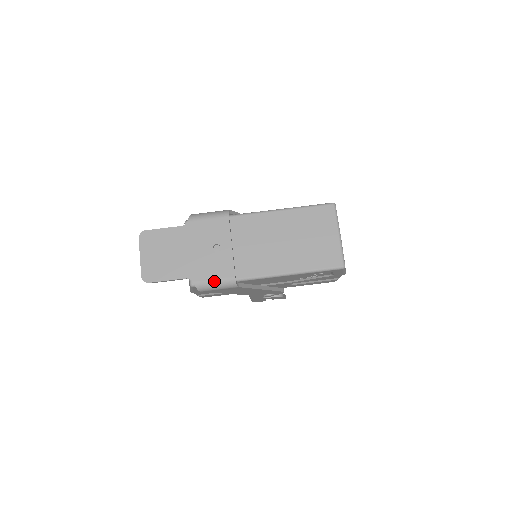
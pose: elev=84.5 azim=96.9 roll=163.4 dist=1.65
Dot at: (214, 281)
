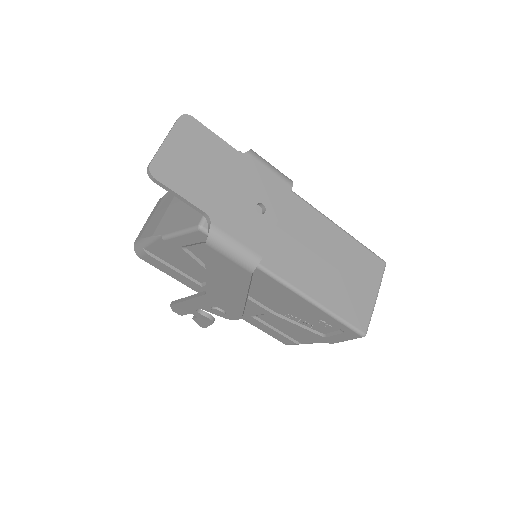
Dot at: (236, 243)
